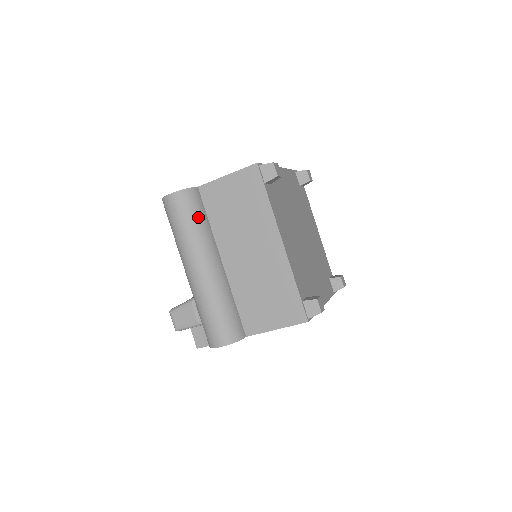
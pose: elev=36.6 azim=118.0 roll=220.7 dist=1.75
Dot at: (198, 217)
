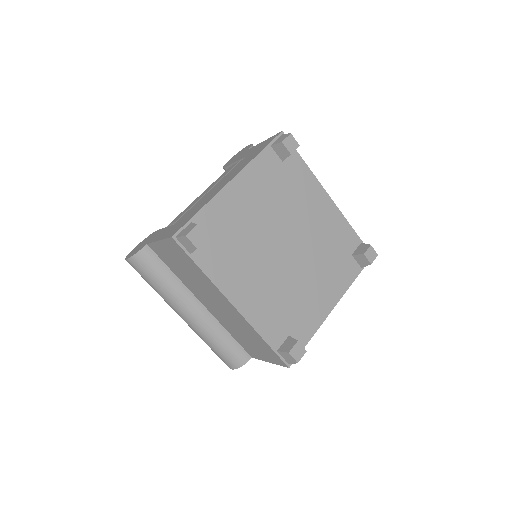
Dot at: (159, 276)
